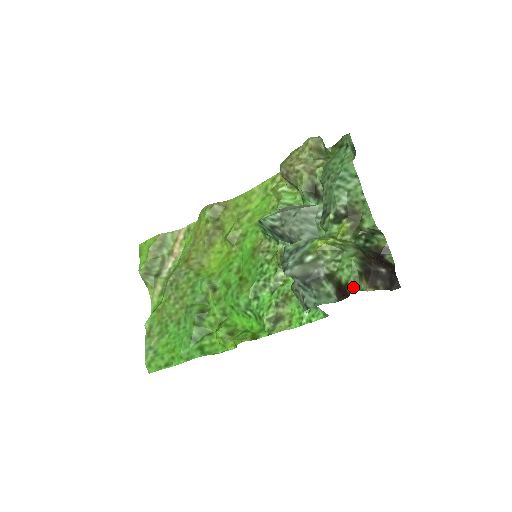
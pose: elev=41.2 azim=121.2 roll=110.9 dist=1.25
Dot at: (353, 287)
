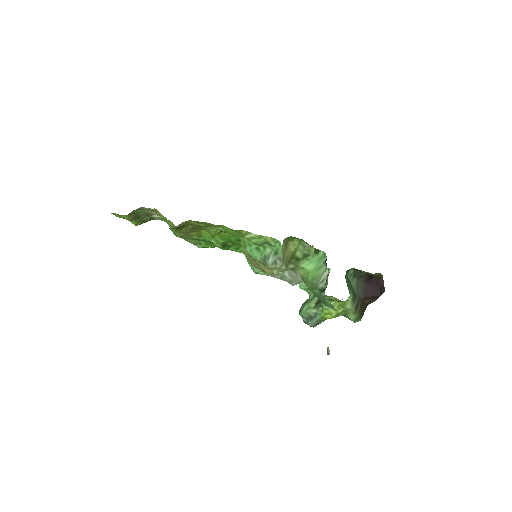
Dot at: occluded
